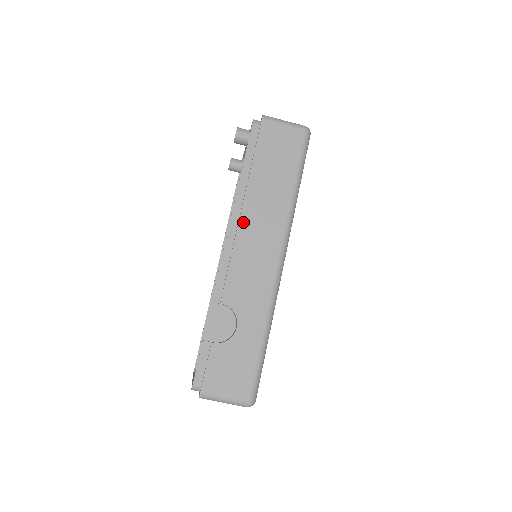
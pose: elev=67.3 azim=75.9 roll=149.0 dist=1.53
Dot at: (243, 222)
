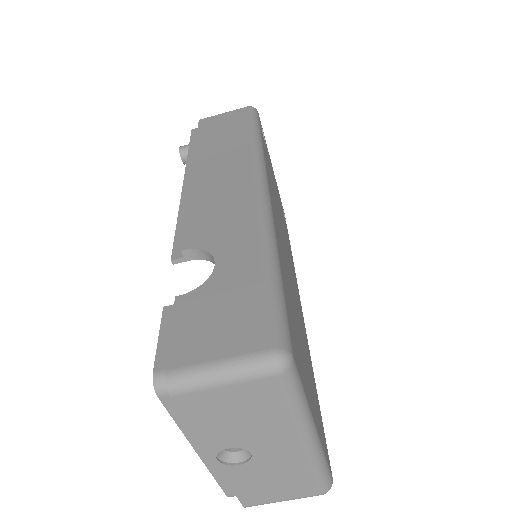
Dot at: (196, 178)
